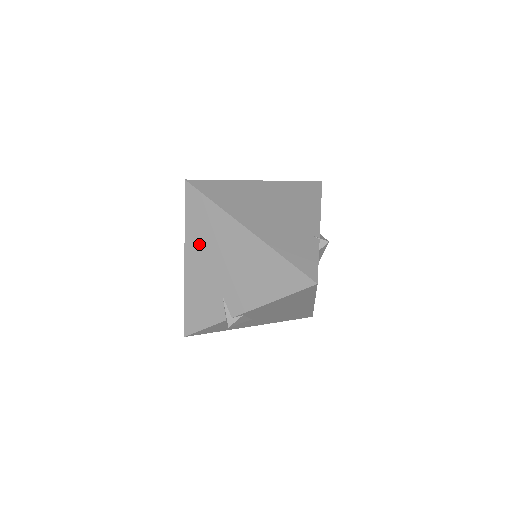
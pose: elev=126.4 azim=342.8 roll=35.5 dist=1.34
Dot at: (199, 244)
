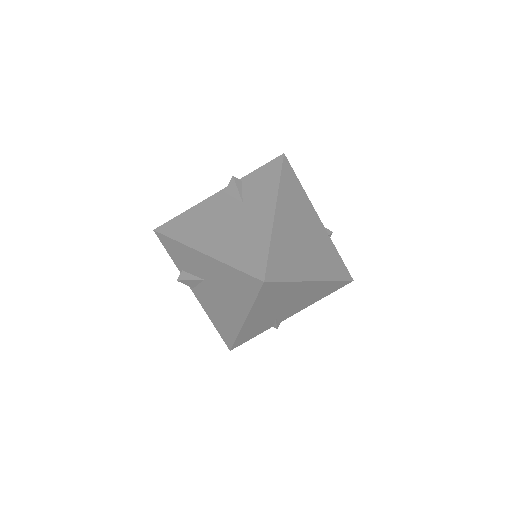
Dot at: (264, 307)
